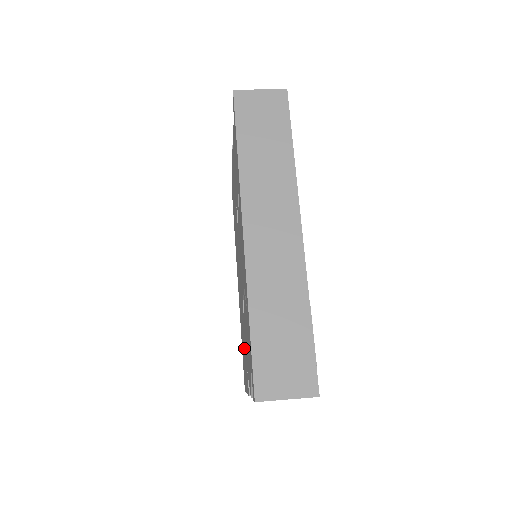
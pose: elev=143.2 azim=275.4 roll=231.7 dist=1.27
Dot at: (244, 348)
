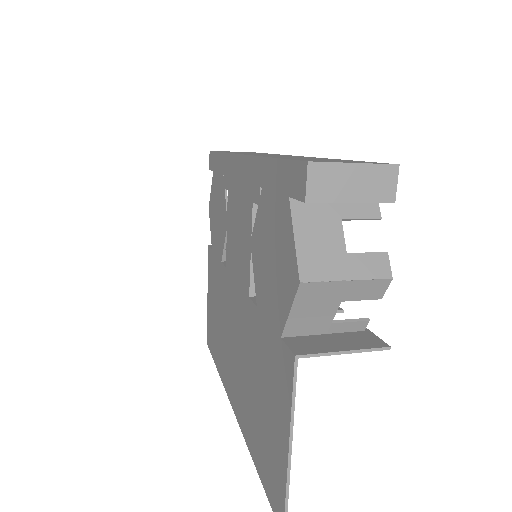
Dot at: (265, 374)
